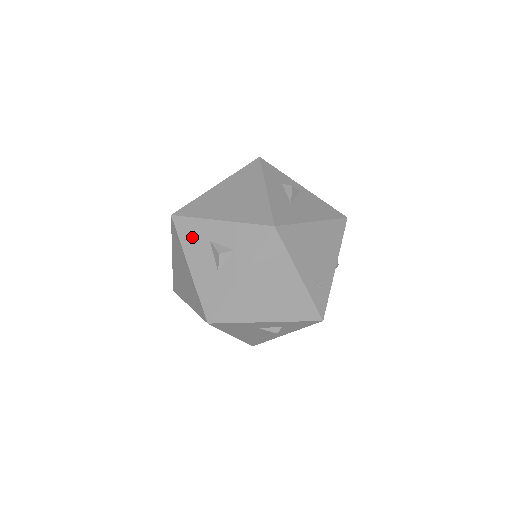
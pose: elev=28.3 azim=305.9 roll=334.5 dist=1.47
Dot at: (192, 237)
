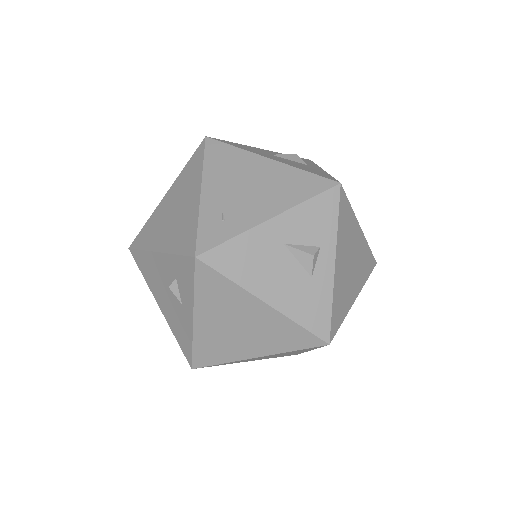
Dot at: occluded
